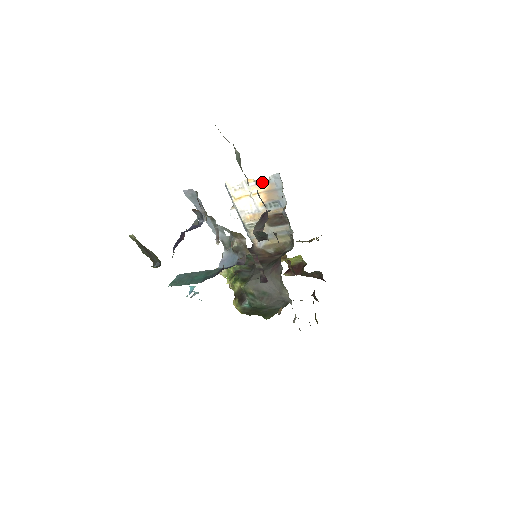
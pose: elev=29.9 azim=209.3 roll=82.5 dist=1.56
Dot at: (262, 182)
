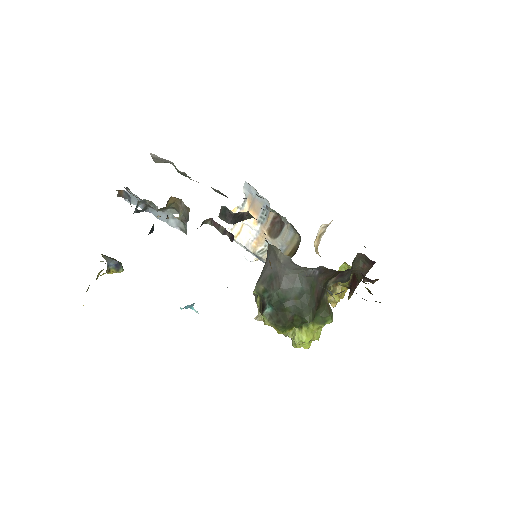
Dot at: (243, 203)
